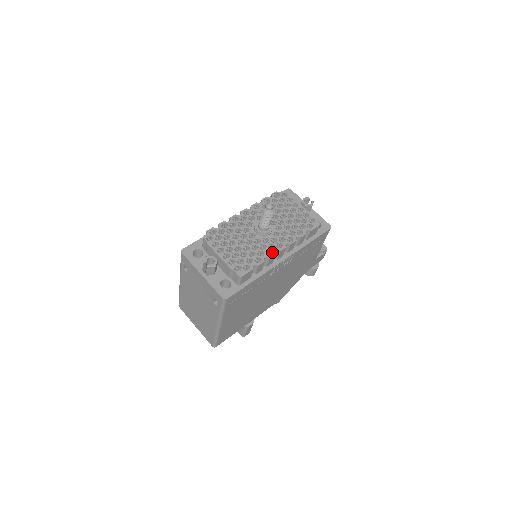
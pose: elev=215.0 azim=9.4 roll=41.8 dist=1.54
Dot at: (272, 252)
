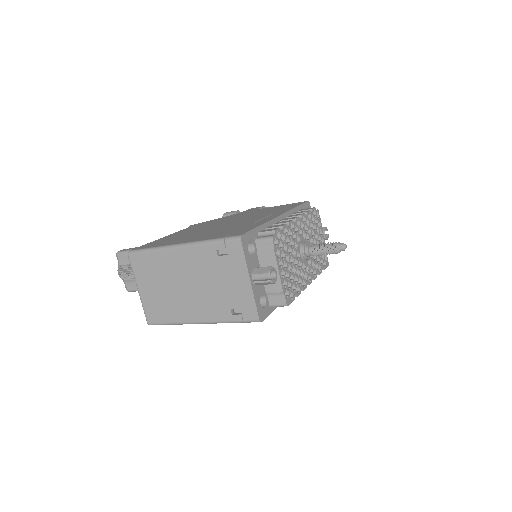
Dot at: (305, 283)
